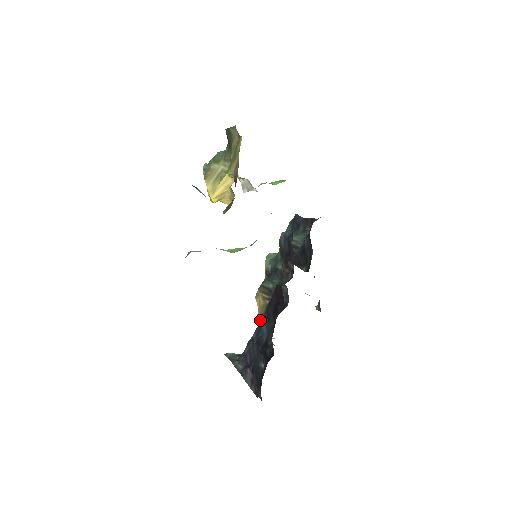
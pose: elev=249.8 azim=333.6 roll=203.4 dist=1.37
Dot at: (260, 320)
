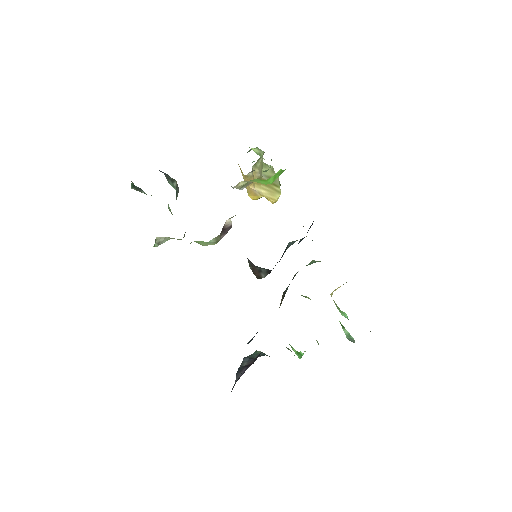
Dot at: occluded
